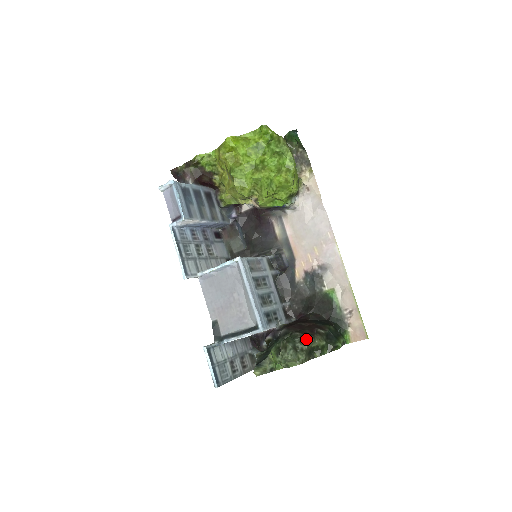
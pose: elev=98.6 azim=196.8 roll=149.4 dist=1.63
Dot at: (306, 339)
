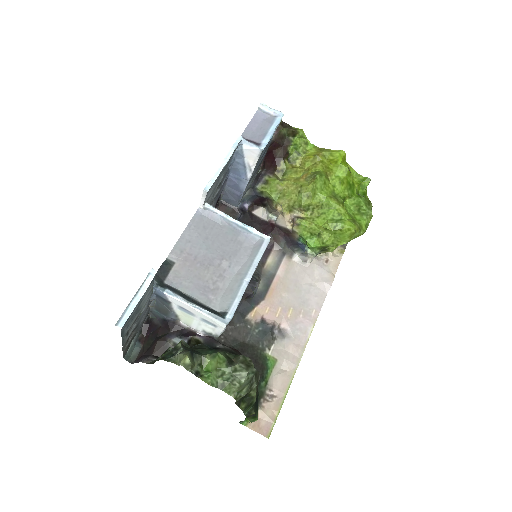
Dot at: (259, 378)
